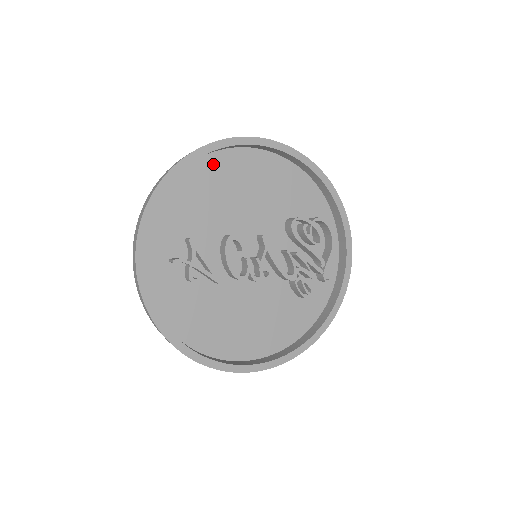
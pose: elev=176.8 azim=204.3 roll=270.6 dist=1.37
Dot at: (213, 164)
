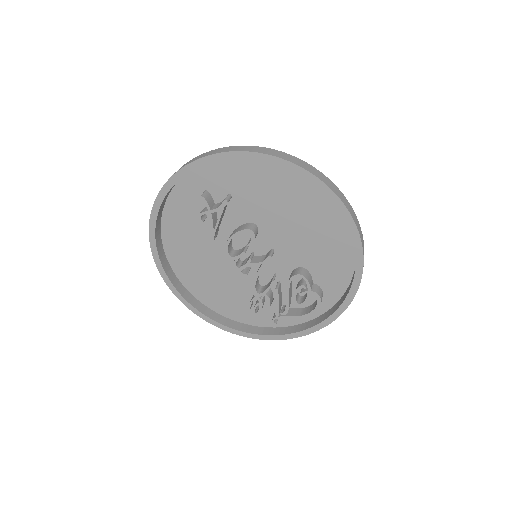
Dot at: (304, 183)
